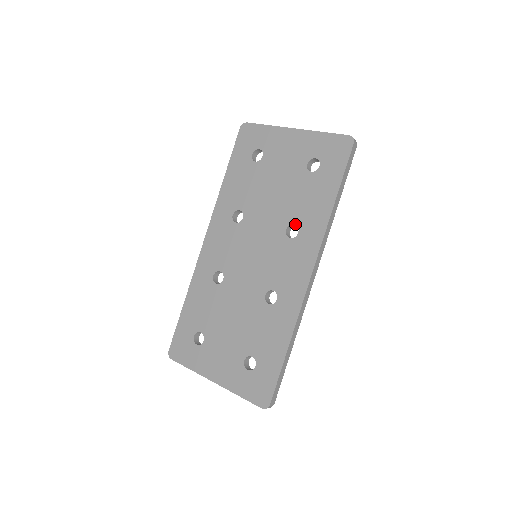
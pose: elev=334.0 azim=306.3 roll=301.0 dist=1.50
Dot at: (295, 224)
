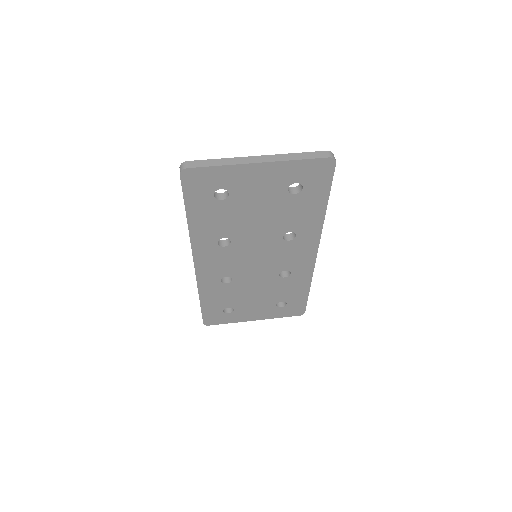
Dot at: occluded
